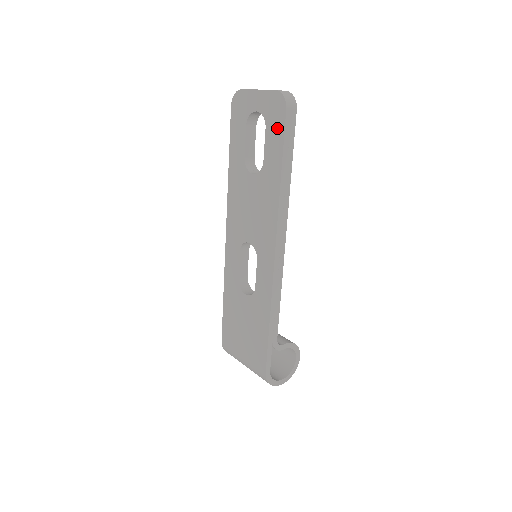
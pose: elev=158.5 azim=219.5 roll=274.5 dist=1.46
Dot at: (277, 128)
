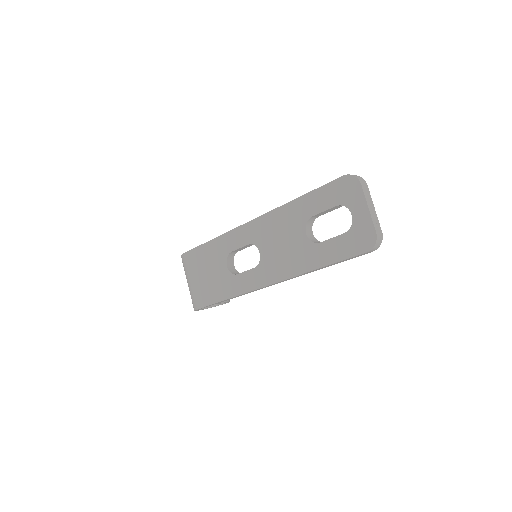
Dot at: (349, 248)
